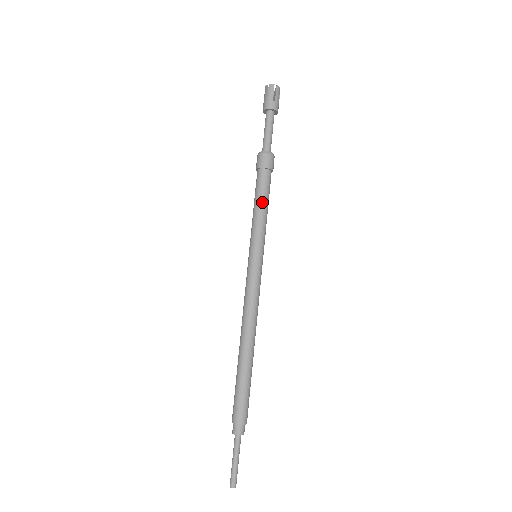
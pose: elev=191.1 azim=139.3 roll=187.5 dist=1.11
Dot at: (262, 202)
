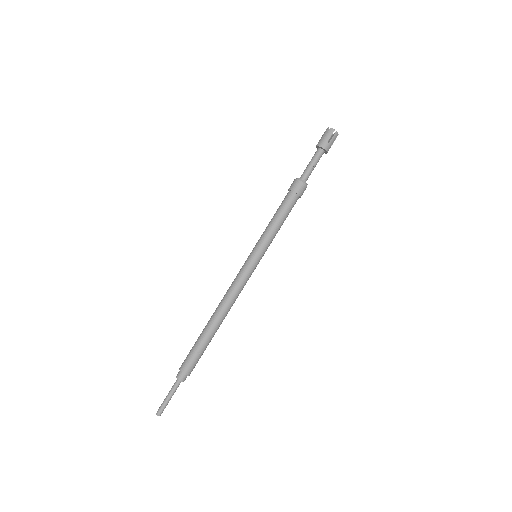
Dot at: occluded
